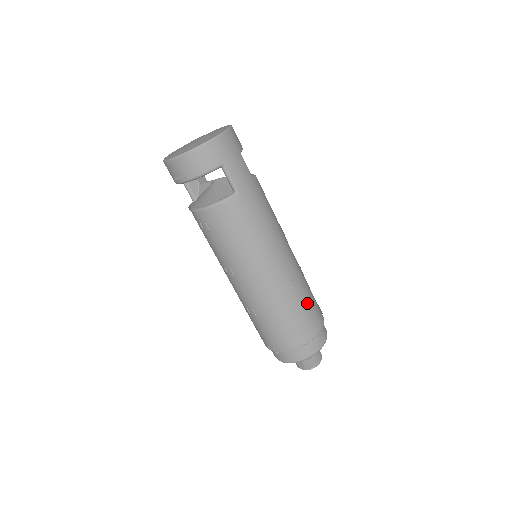
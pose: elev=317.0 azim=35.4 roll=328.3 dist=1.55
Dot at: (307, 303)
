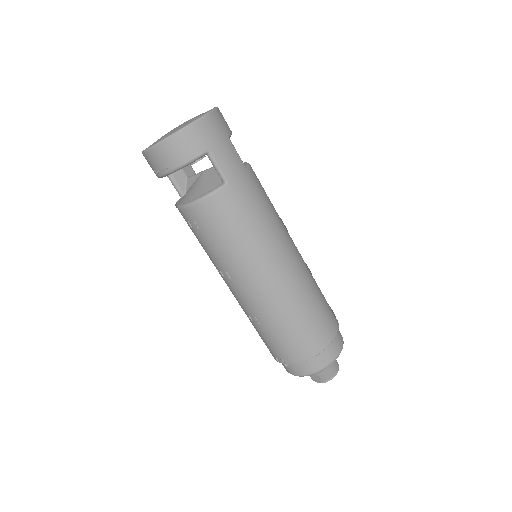
Dot at: (317, 307)
